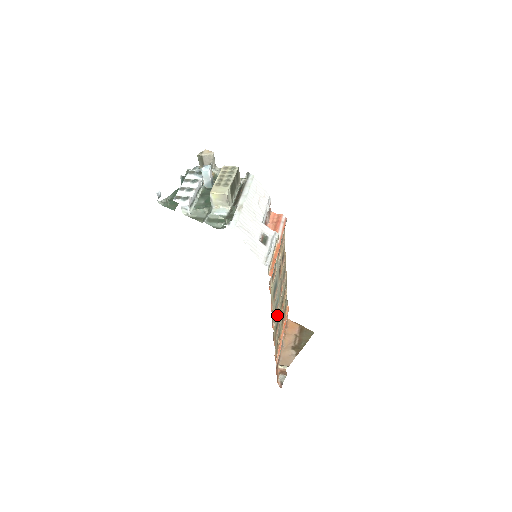
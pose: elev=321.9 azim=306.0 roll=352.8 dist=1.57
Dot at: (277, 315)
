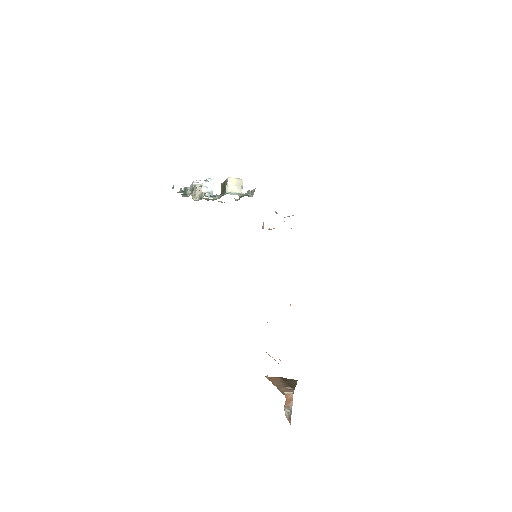
Dot at: occluded
